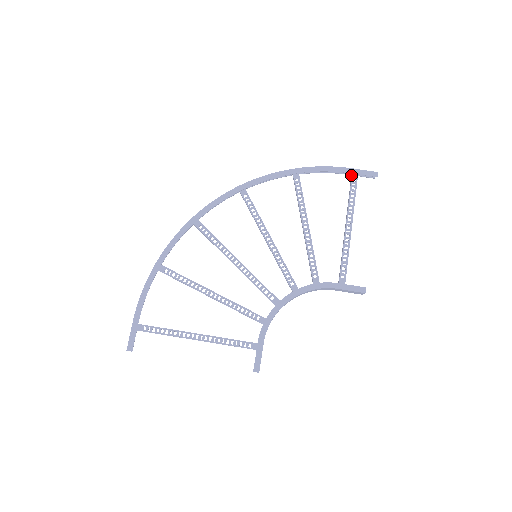
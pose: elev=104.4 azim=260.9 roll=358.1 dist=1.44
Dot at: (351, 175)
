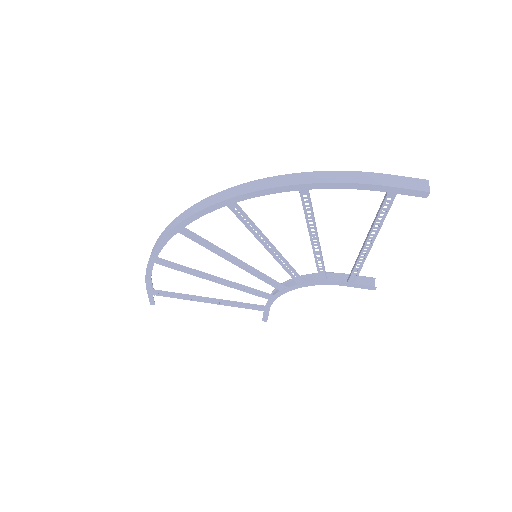
Dot at: (387, 190)
